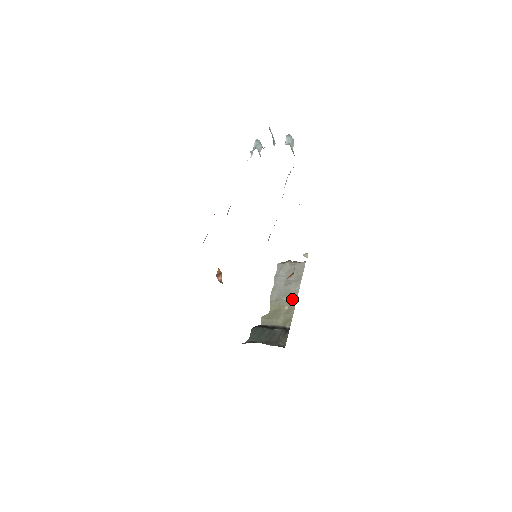
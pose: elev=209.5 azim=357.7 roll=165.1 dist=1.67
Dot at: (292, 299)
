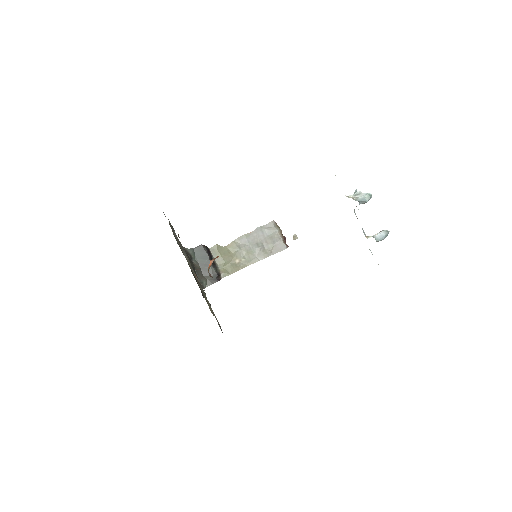
Dot at: (247, 261)
